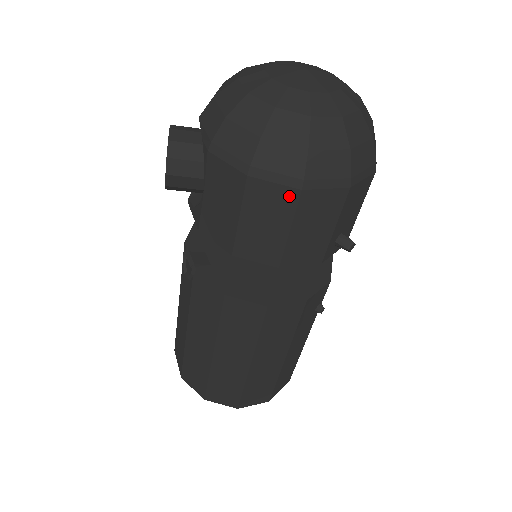
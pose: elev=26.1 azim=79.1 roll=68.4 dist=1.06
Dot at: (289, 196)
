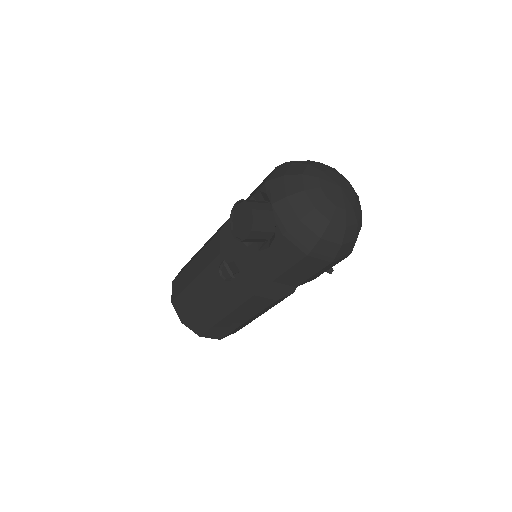
Dot at: (323, 264)
